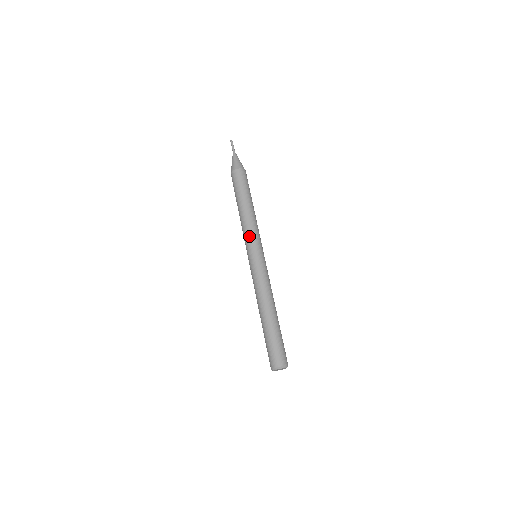
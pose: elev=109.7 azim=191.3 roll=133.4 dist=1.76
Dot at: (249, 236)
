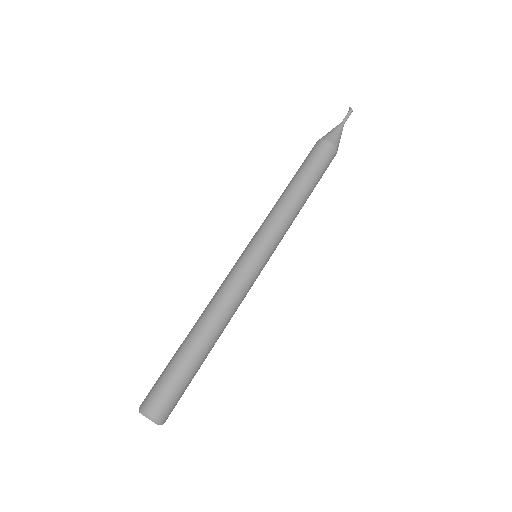
Dot at: (269, 225)
